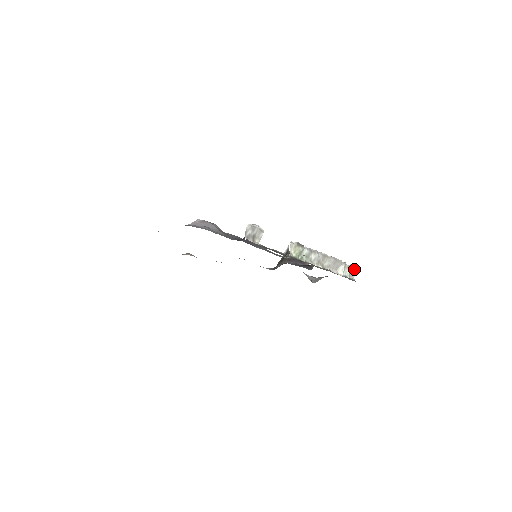
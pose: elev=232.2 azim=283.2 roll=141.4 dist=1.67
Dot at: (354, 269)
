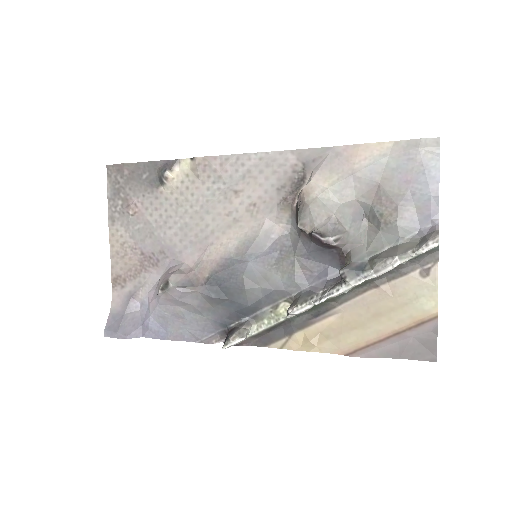
Dot at: (433, 246)
